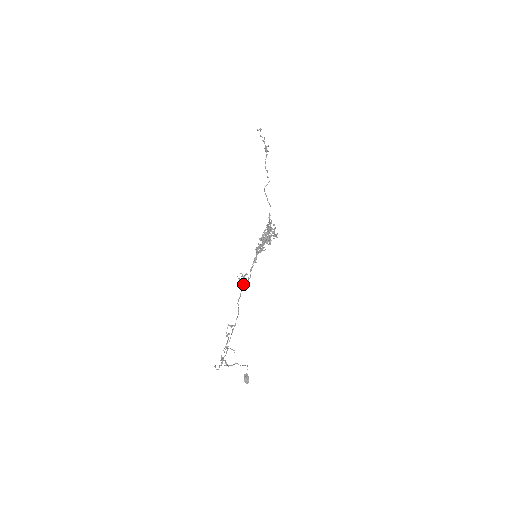
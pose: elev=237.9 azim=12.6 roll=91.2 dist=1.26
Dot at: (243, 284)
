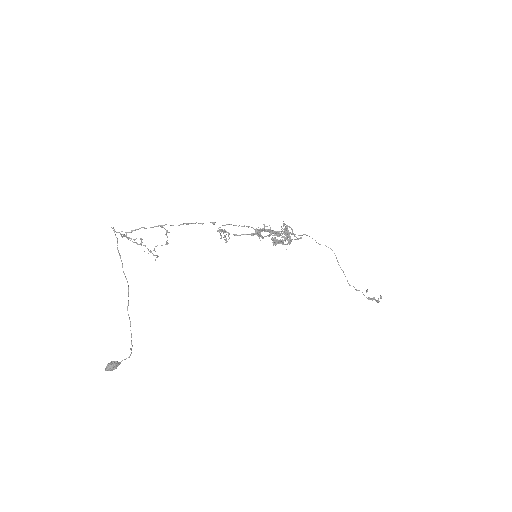
Dot at: (215, 222)
